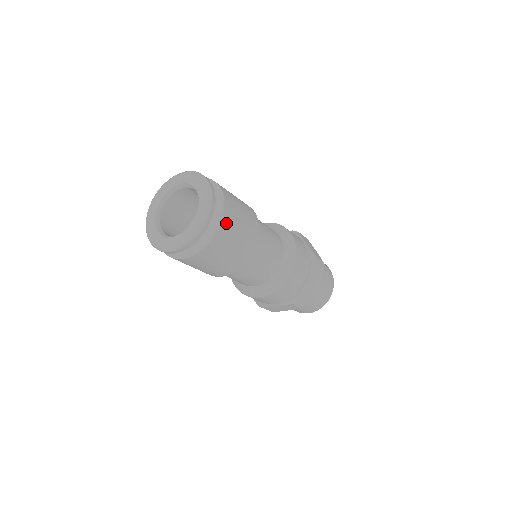
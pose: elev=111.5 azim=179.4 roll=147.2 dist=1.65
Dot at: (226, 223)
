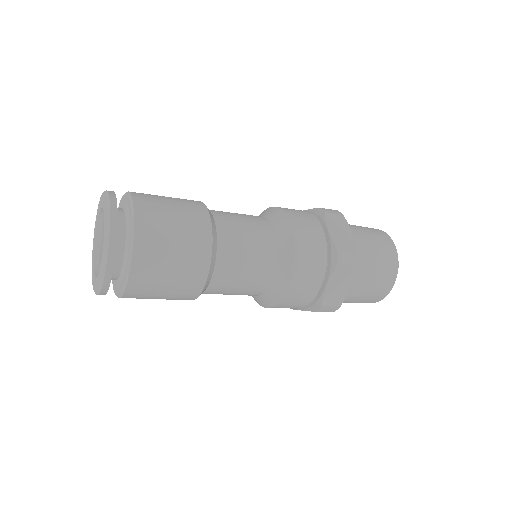
Dot at: (141, 260)
